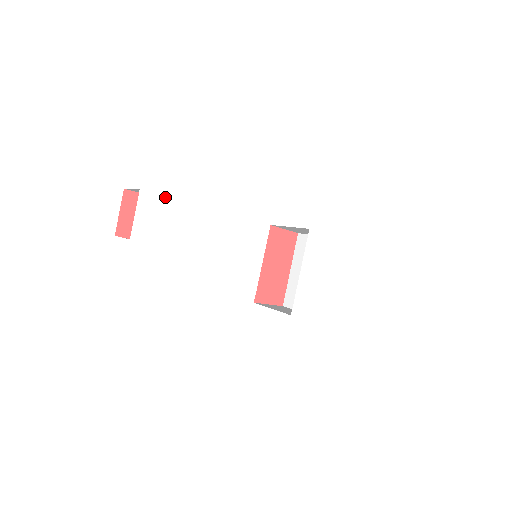
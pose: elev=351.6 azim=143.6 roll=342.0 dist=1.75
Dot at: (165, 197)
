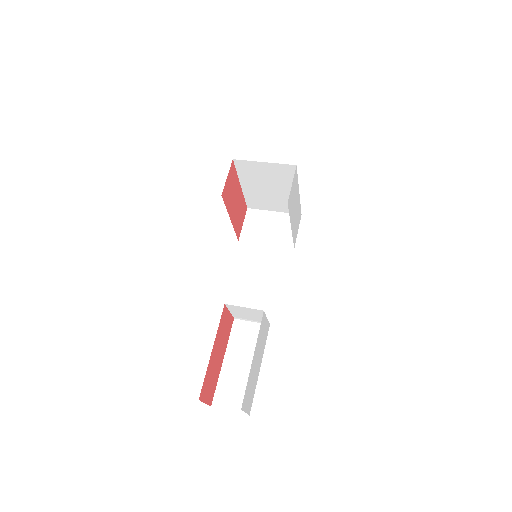
Dot at: (248, 381)
